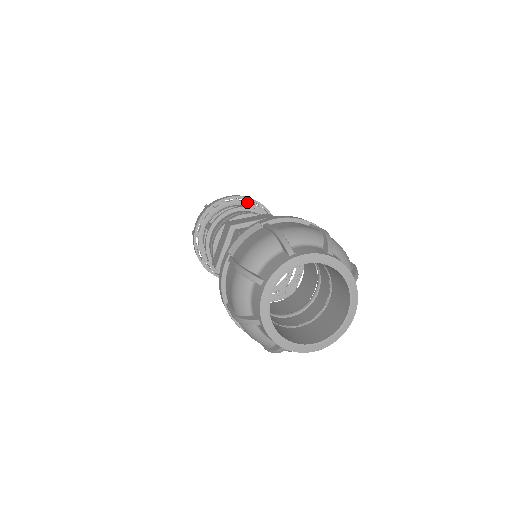
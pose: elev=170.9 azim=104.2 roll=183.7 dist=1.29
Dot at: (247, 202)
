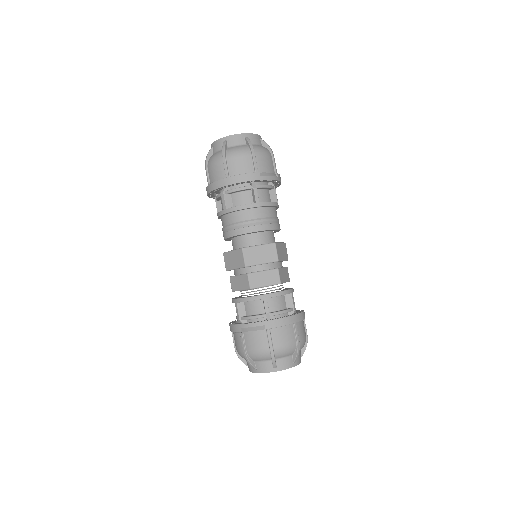
Dot at: occluded
